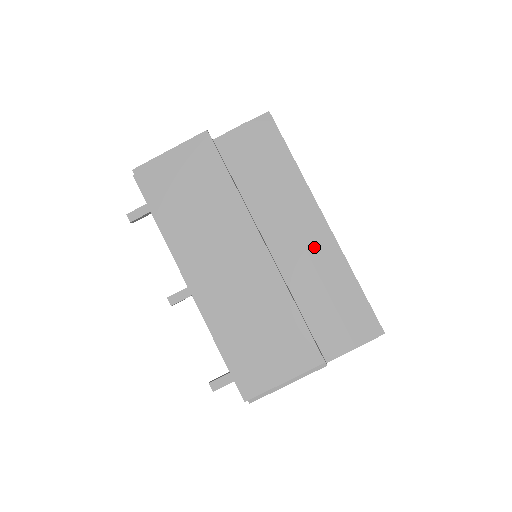
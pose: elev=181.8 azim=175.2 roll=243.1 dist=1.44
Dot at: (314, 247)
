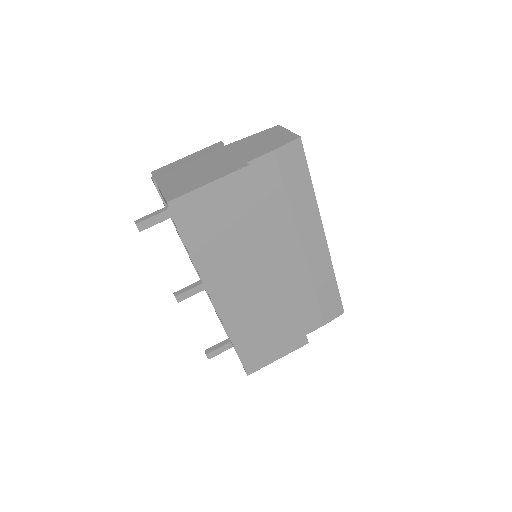
Dot at: (313, 259)
